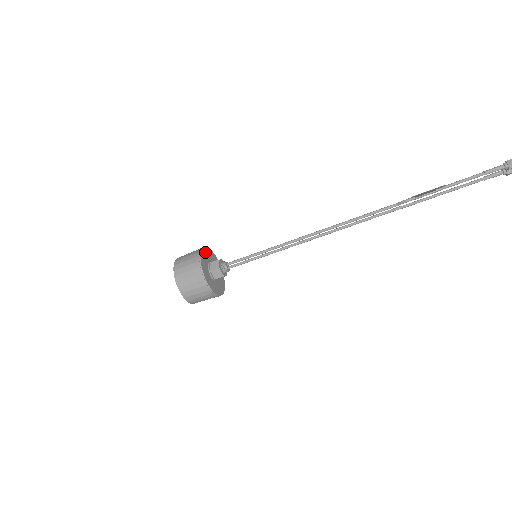
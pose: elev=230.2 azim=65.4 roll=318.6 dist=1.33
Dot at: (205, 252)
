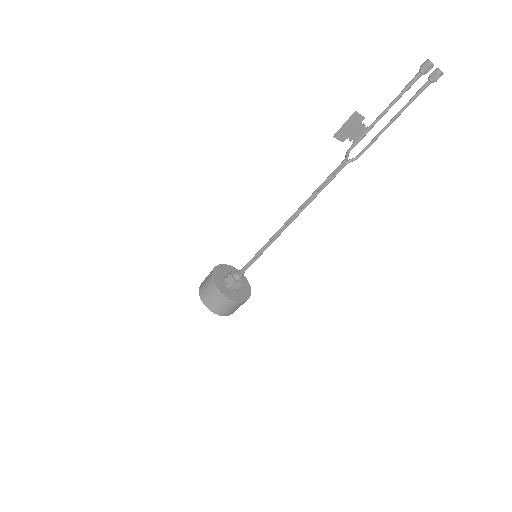
Dot at: (227, 268)
